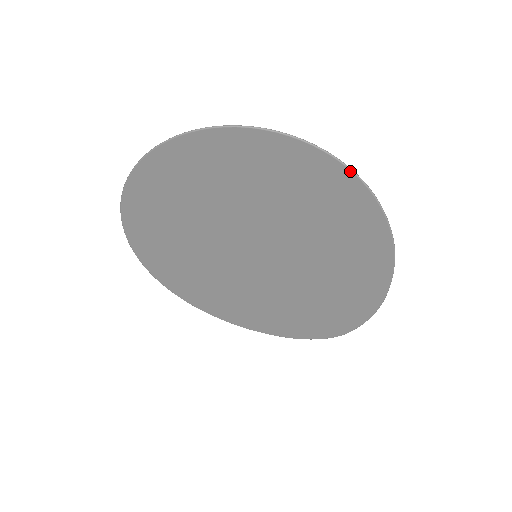
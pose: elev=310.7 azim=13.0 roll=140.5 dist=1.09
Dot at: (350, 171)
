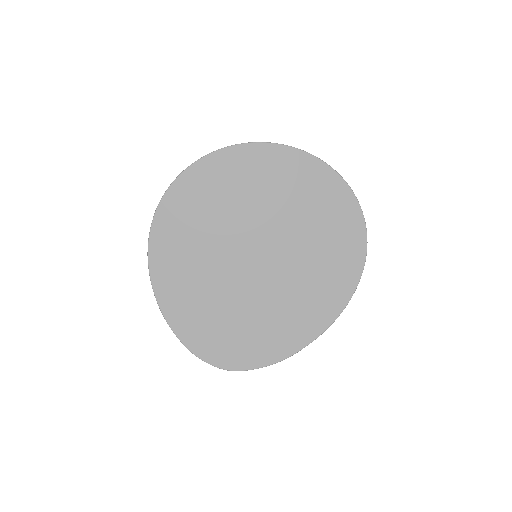
Dot at: (366, 247)
